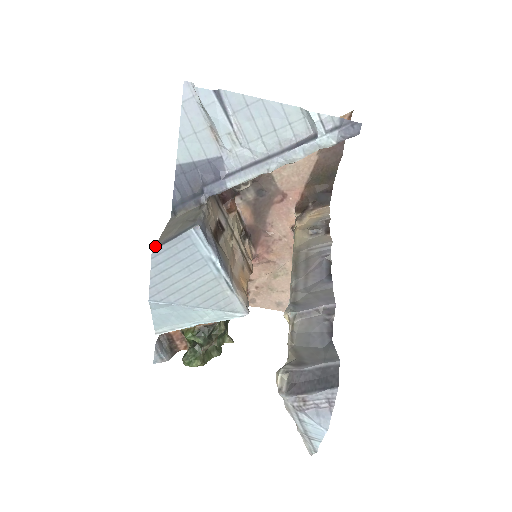
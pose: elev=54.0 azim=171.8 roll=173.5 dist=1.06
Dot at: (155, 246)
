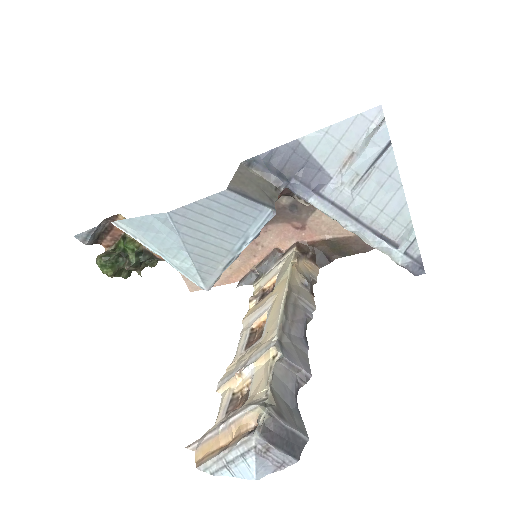
Dot at: (230, 186)
